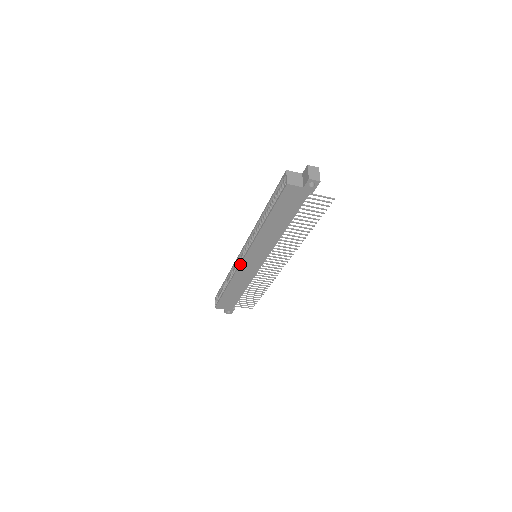
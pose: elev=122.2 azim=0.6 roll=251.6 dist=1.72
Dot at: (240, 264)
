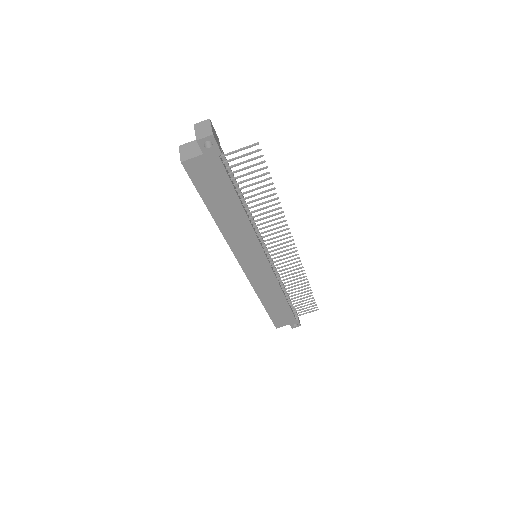
Dot at: (245, 274)
